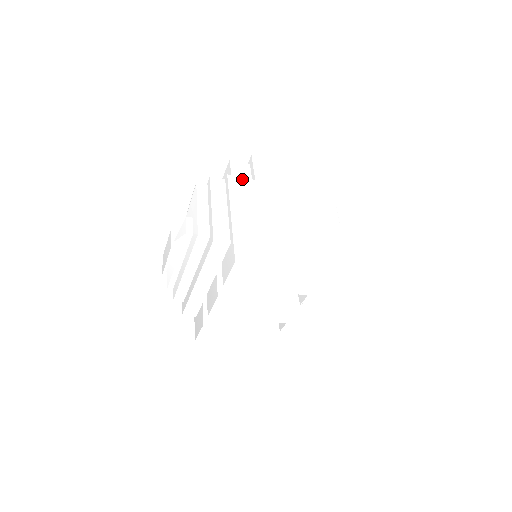
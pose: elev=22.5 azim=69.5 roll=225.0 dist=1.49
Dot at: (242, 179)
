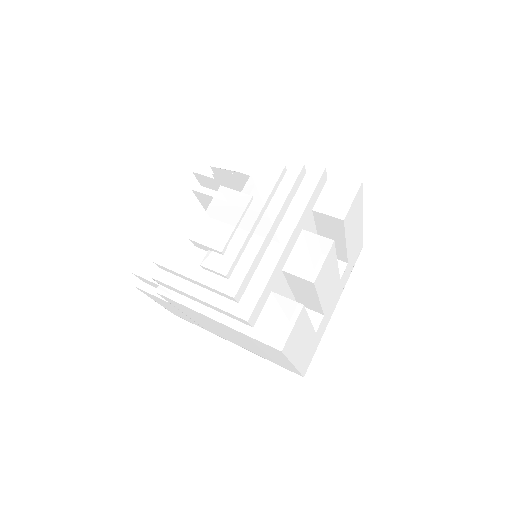
Dot at: occluded
